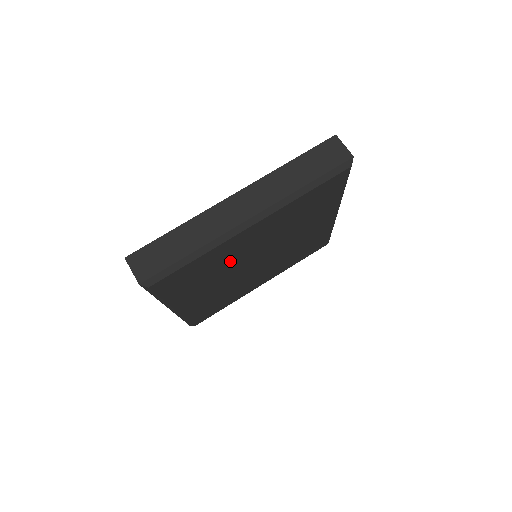
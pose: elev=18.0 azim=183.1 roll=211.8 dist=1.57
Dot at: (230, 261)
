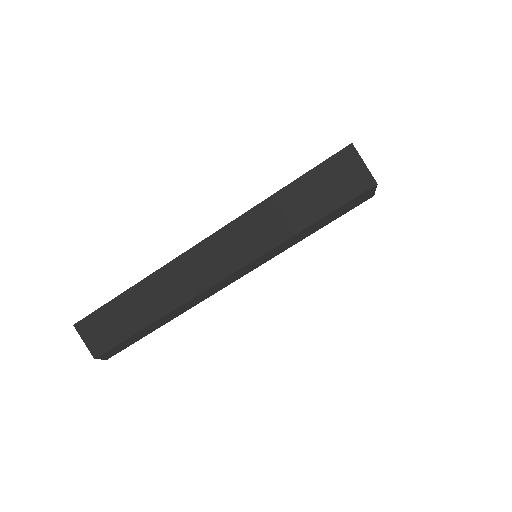
Dot at: occluded
